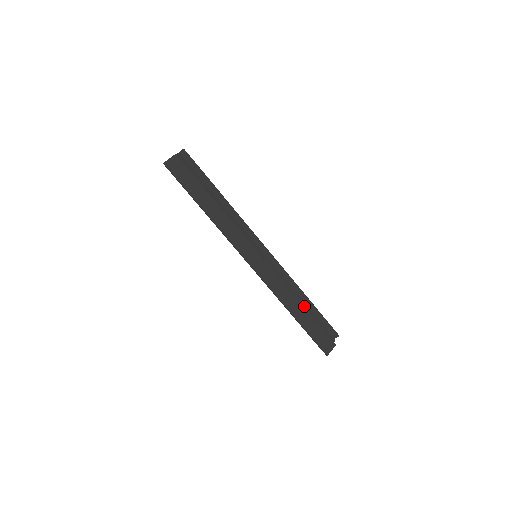
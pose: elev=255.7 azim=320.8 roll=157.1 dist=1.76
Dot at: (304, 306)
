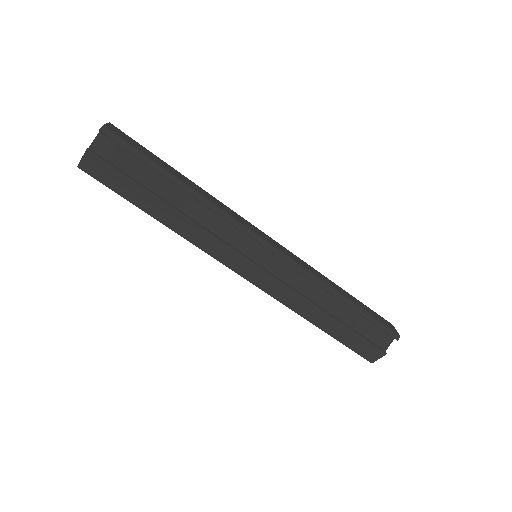
Dot at: (338, 310)
